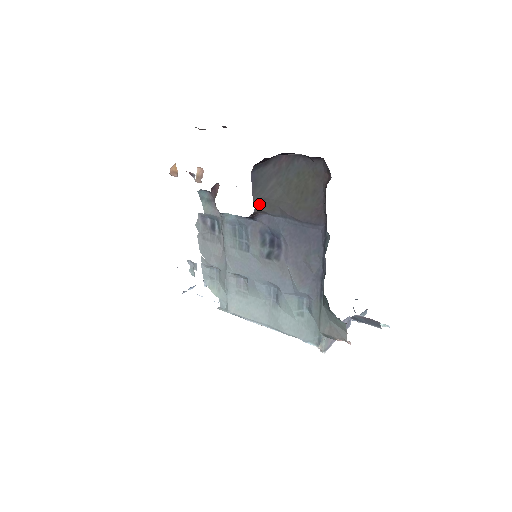
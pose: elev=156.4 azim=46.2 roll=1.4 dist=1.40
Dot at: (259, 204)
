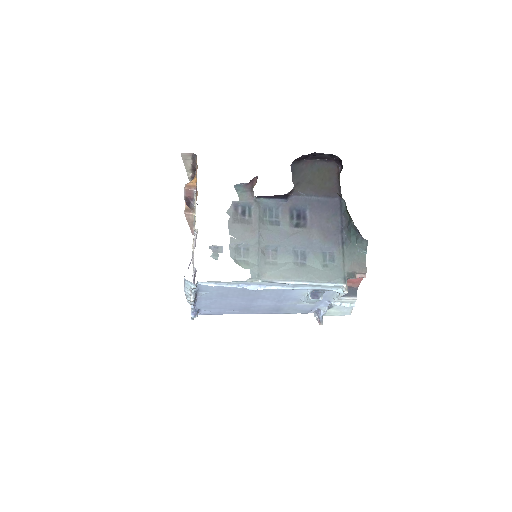
Dot at: (296, 184)
